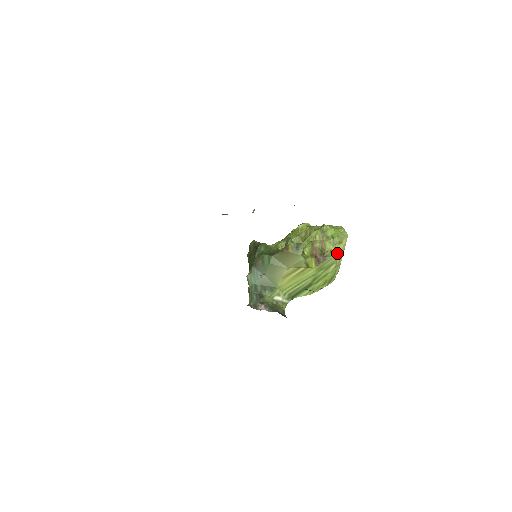
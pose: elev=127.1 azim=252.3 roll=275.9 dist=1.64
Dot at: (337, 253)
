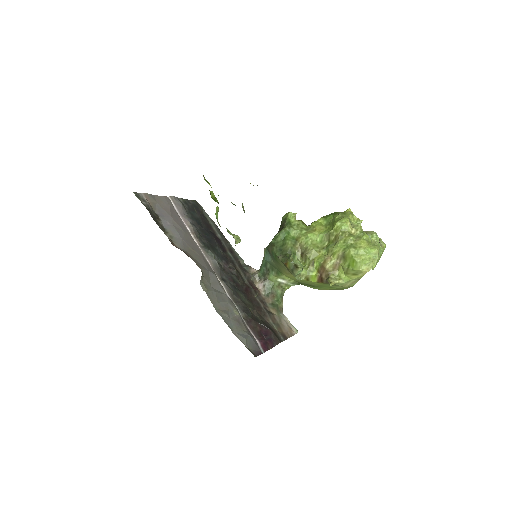
Dot at: (346, 281)
